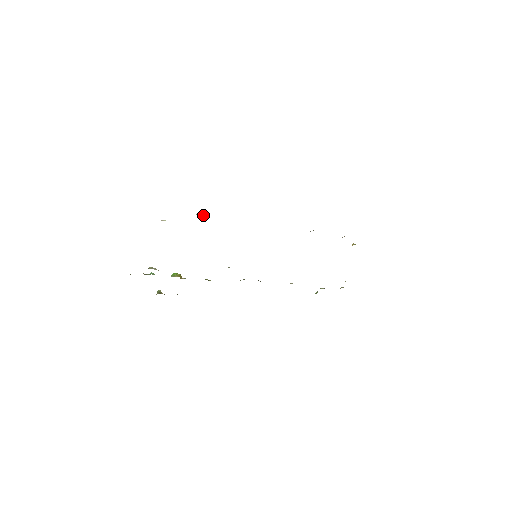
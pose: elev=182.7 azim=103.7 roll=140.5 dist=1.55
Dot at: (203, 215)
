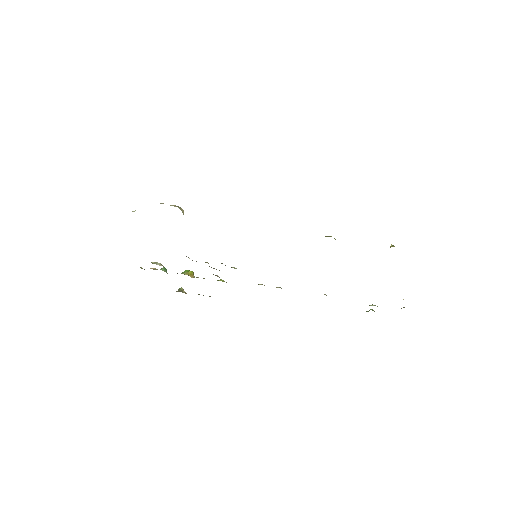
Dot at: occluded
